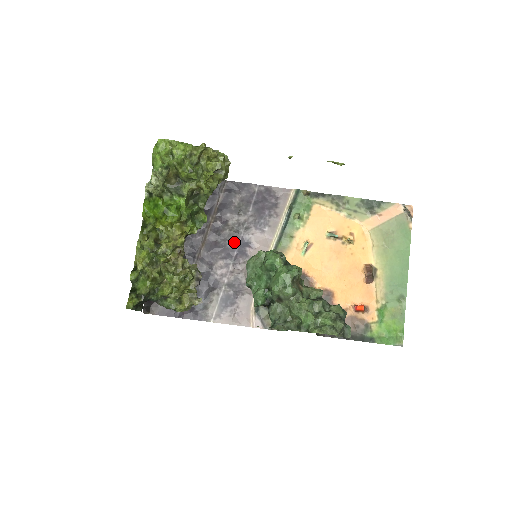
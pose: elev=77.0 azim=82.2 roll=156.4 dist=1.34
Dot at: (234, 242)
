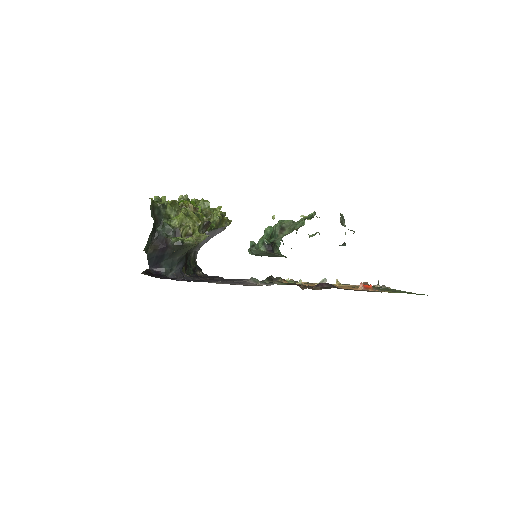
Dot at: occluded
